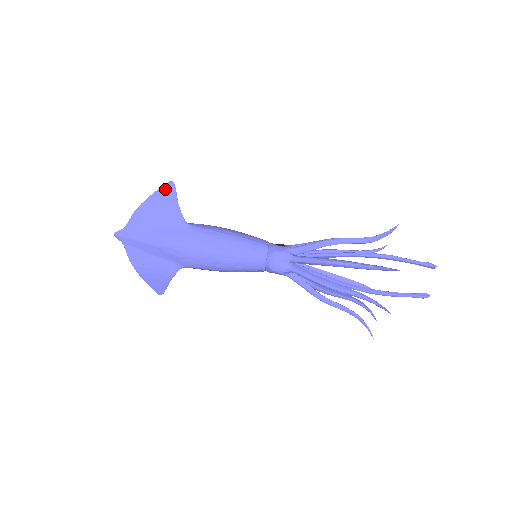
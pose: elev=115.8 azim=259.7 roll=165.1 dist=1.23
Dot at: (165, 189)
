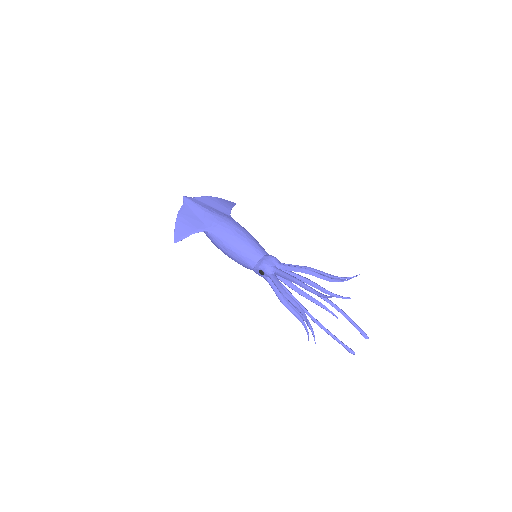
Dot at: (229, 202)
